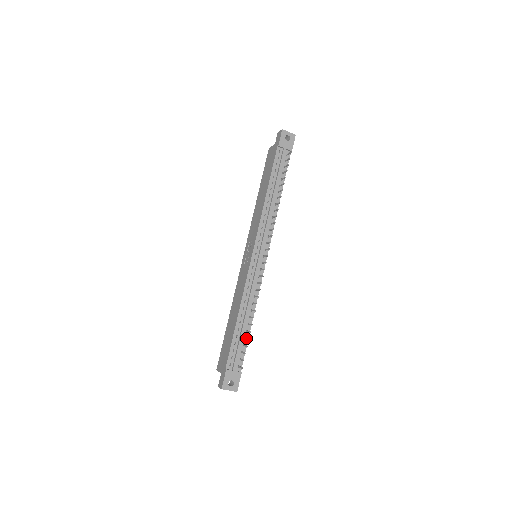
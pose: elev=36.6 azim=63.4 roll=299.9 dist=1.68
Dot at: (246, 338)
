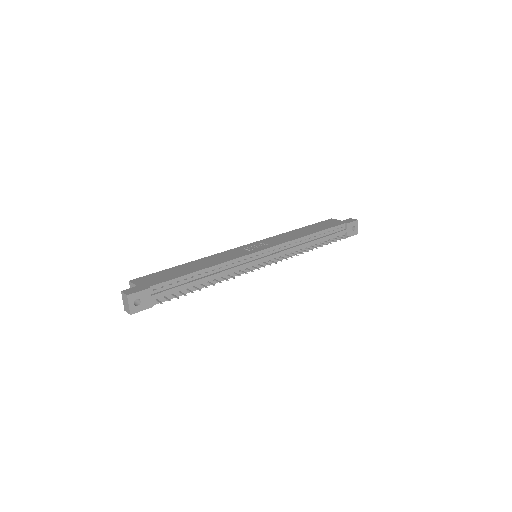
Dot at: (190, 290)
